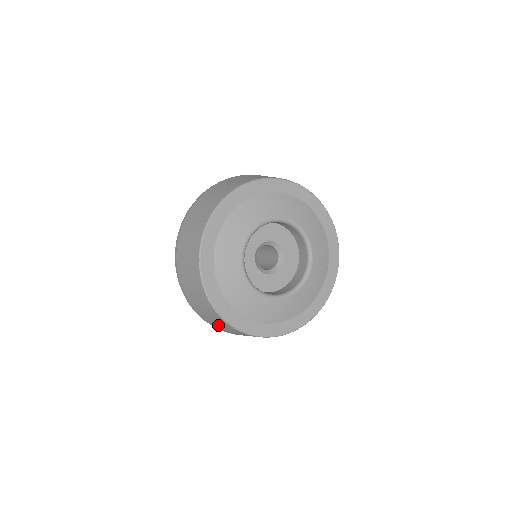
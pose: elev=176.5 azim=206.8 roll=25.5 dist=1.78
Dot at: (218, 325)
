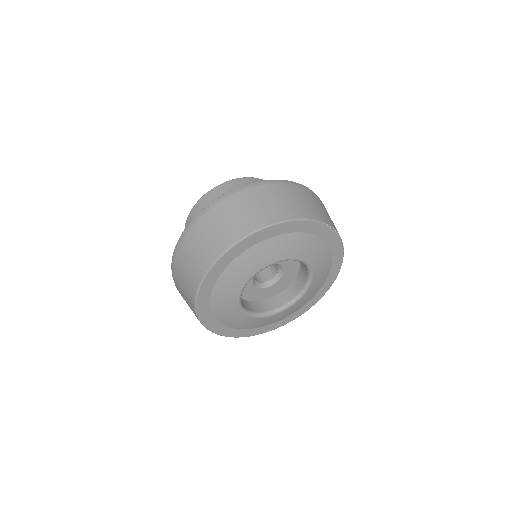
Dot at: (181, 288)
